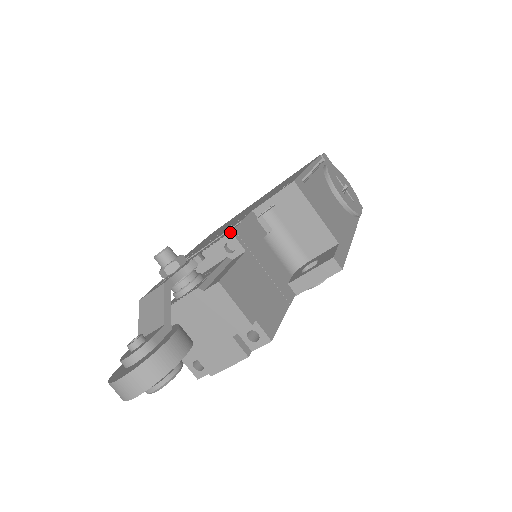
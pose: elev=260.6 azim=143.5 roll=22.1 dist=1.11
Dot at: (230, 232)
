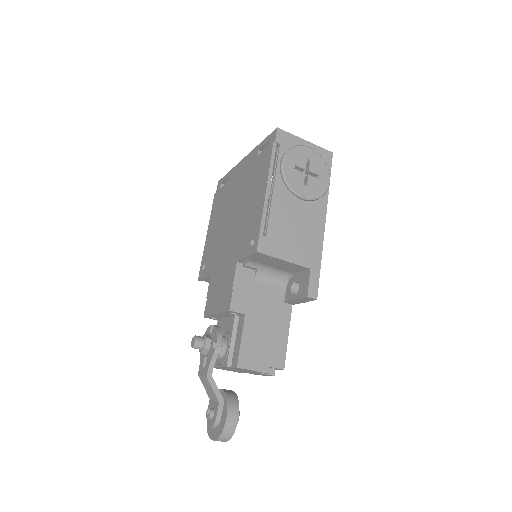
Dot at: (229, 311)
